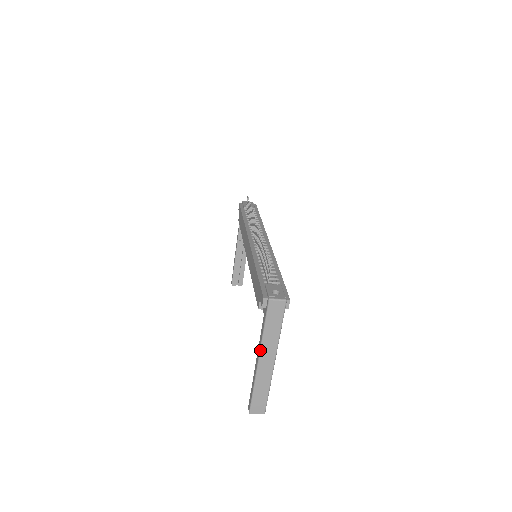
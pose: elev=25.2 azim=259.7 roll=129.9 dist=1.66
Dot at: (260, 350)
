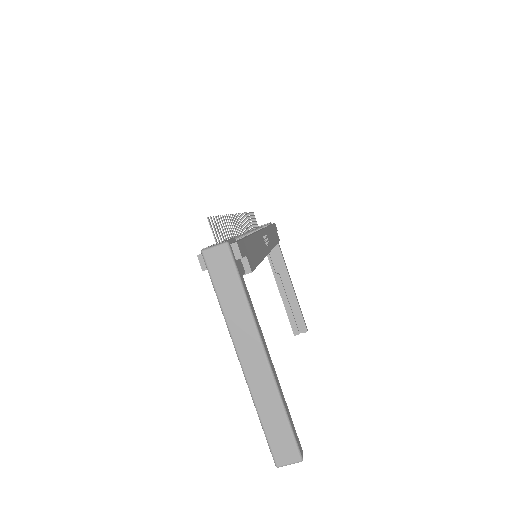
Dot at: occluded
